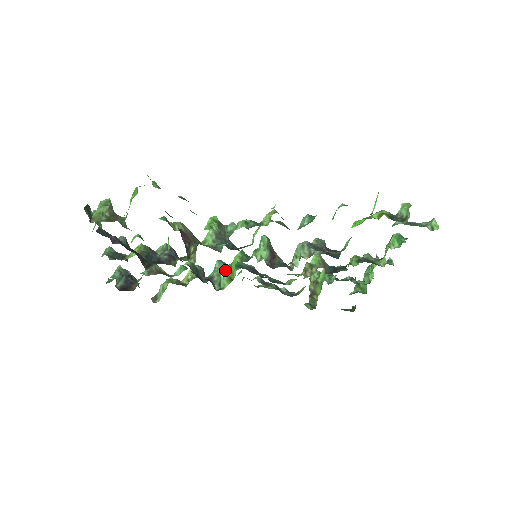
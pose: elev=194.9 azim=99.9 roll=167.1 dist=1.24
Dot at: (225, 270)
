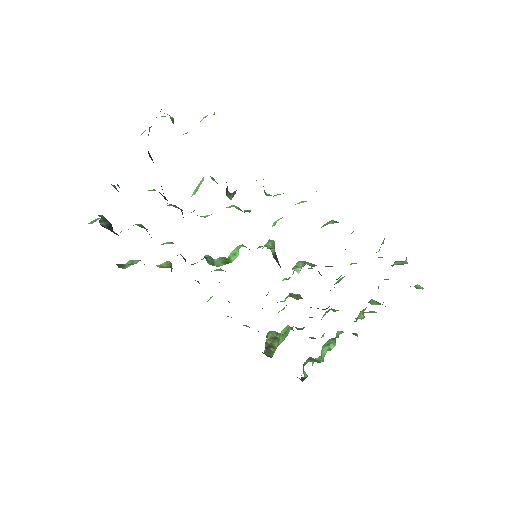
Dot at: (220, 257)
